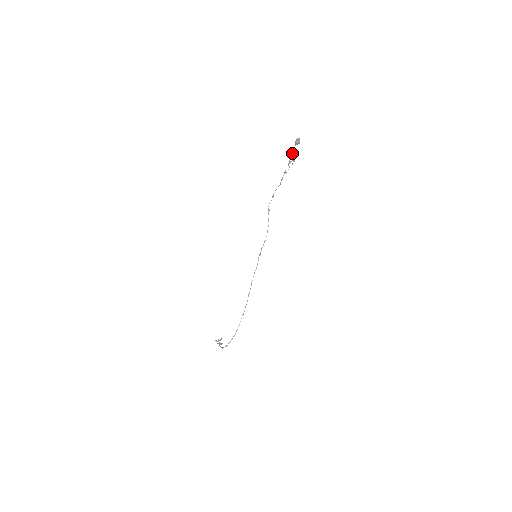
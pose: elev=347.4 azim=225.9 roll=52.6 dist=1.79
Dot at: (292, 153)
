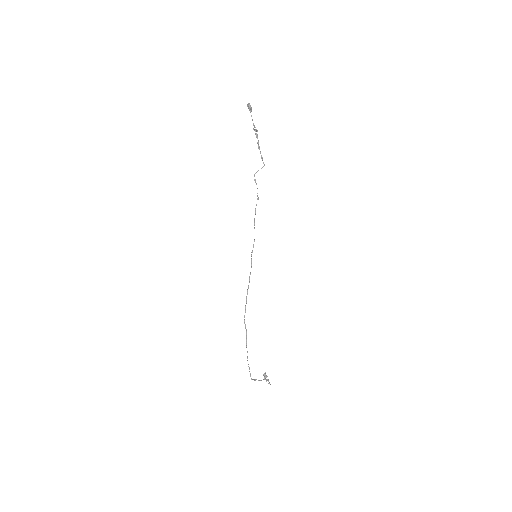
Dot at: (253, 123)
